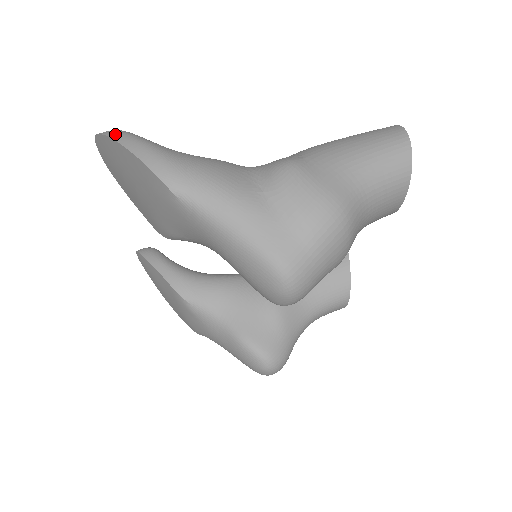
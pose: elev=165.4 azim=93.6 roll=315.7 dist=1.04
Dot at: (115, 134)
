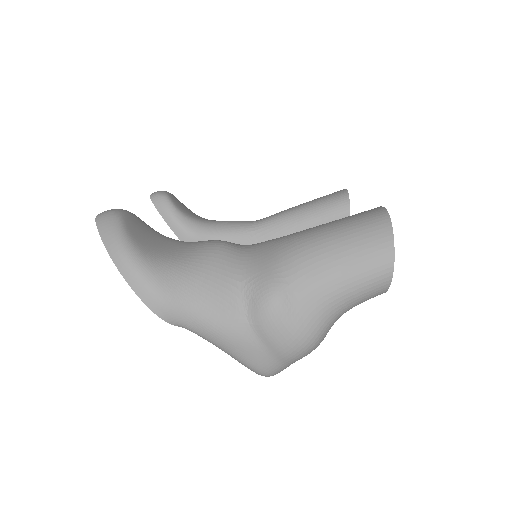
Dot at: (116, 257)
